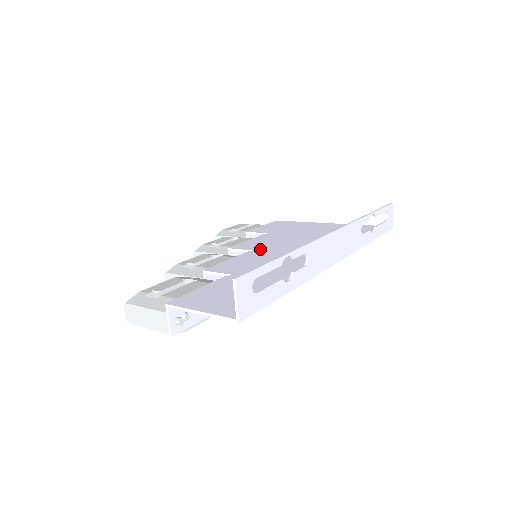
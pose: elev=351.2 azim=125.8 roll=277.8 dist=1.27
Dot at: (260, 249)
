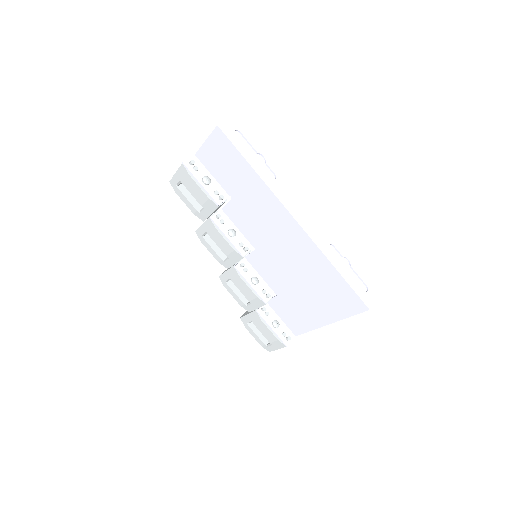
Dot at: (261, 250)
